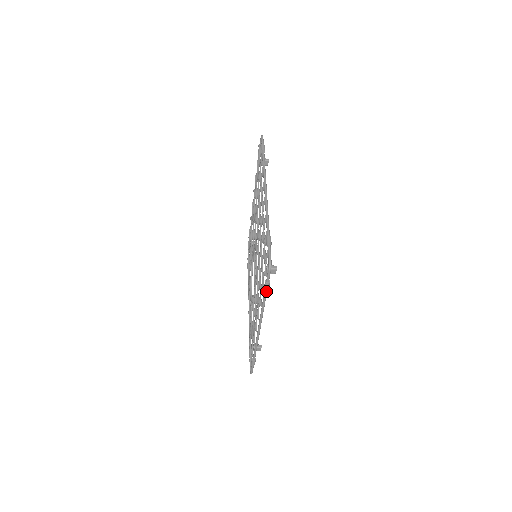
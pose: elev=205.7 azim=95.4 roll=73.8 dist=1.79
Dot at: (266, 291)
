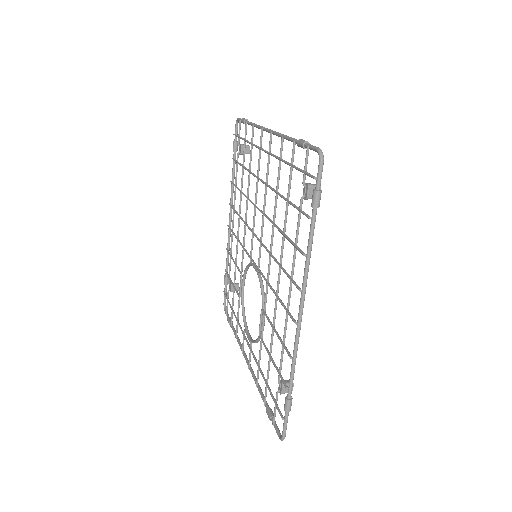
Dot at: (315, 214)
